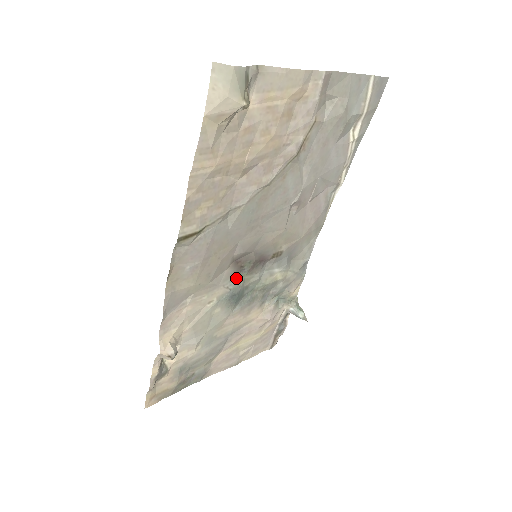
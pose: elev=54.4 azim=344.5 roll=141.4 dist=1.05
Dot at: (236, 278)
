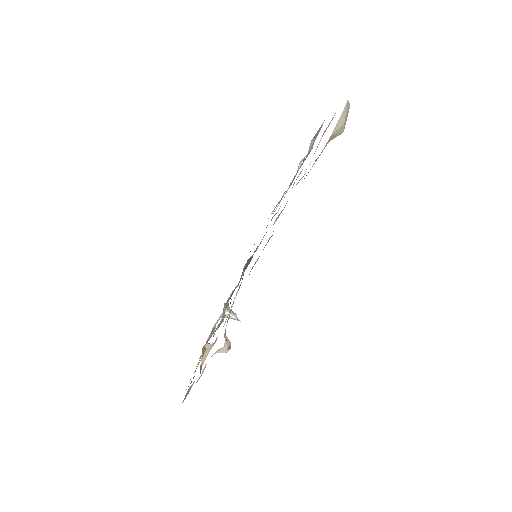
Dot at: occluded
